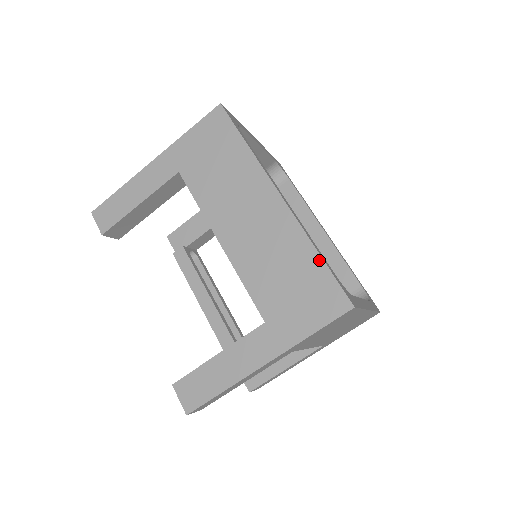
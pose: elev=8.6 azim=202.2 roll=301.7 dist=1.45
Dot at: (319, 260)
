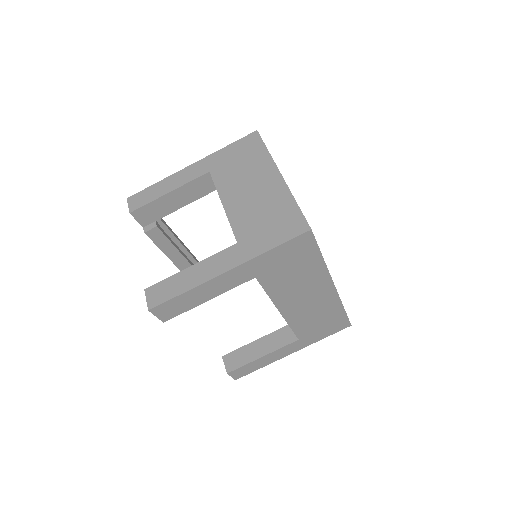
Dot at: (343, 312)
